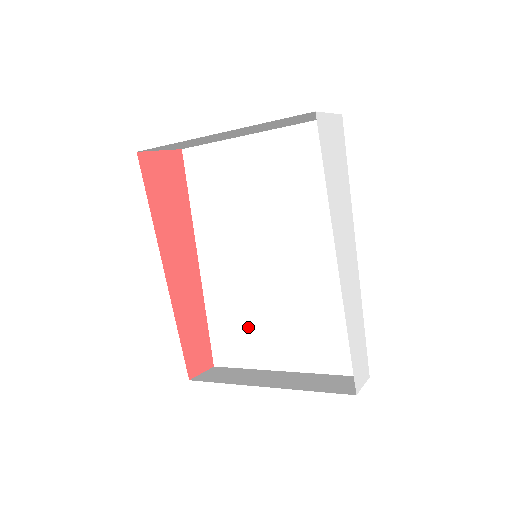
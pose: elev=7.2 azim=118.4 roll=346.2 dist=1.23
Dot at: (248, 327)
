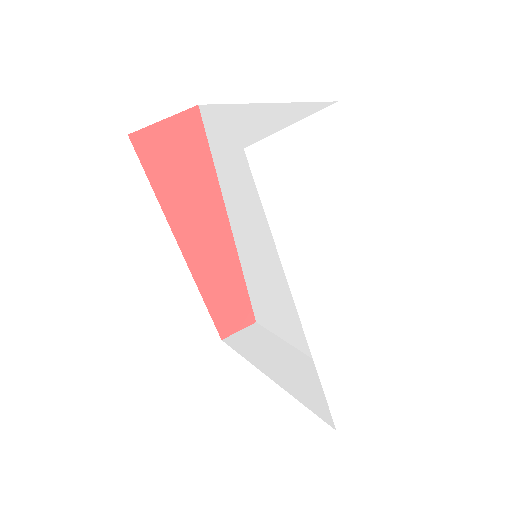
Dot at: (275, 303)
